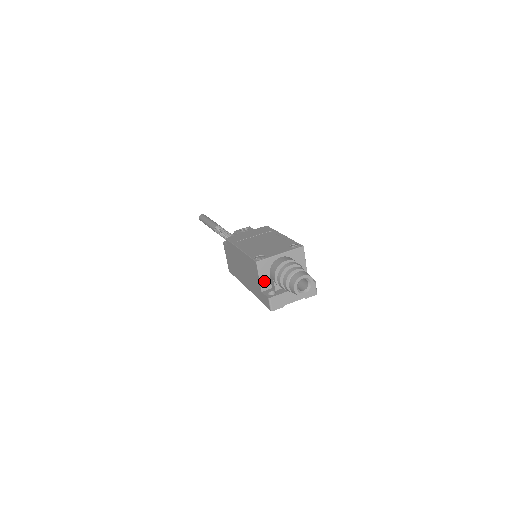
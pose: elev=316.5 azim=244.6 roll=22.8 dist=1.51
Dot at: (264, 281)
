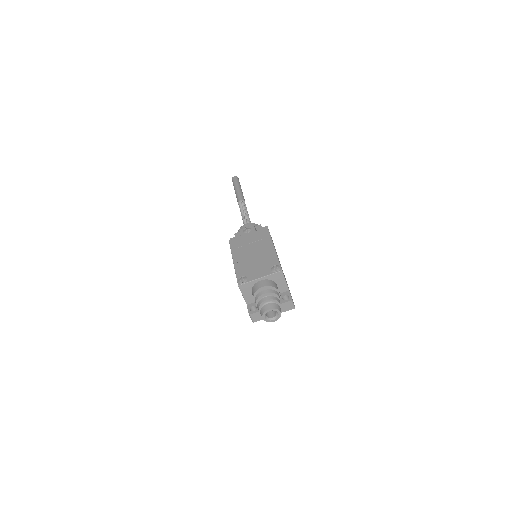
Dot at: (248, 297)
